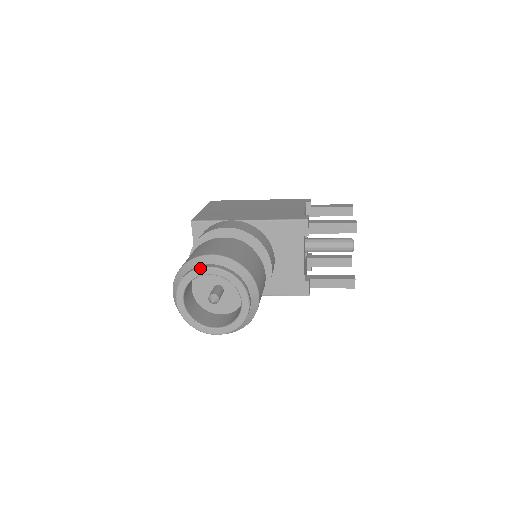
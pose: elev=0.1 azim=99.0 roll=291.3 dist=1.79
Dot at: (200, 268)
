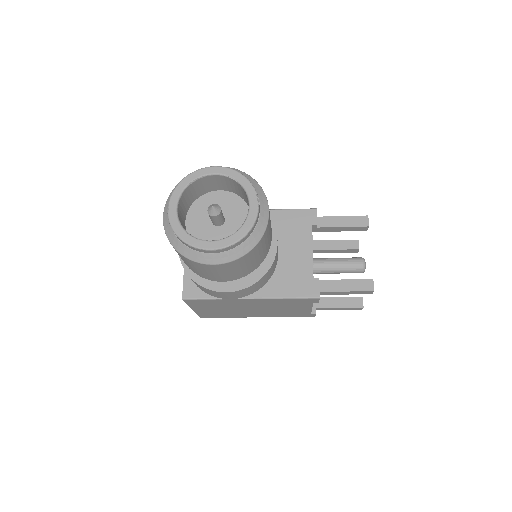
Dot at: occluded
